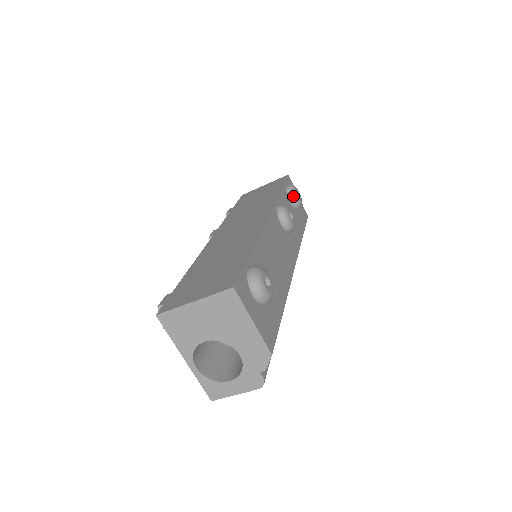
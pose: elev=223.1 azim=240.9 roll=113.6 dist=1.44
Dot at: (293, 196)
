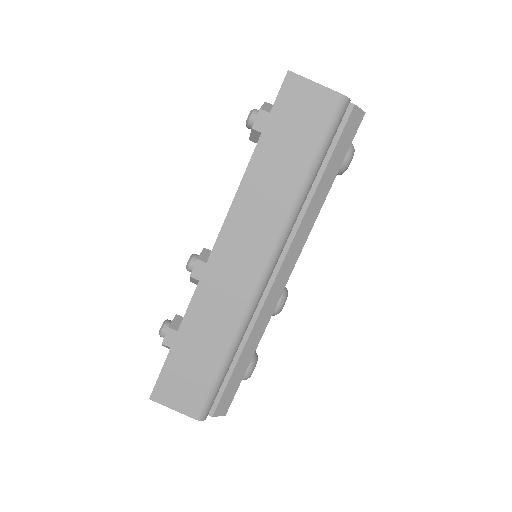
Dot at: (256, 353)
